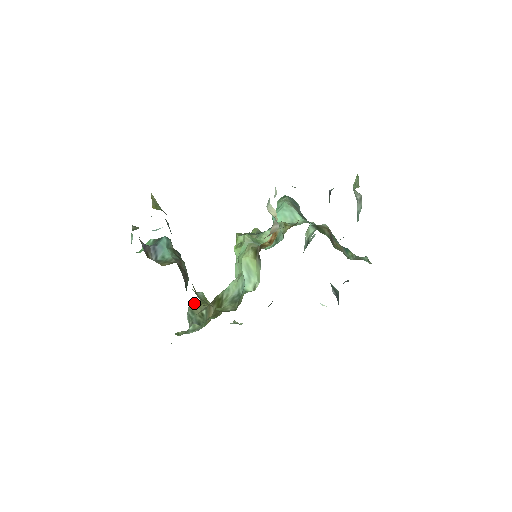
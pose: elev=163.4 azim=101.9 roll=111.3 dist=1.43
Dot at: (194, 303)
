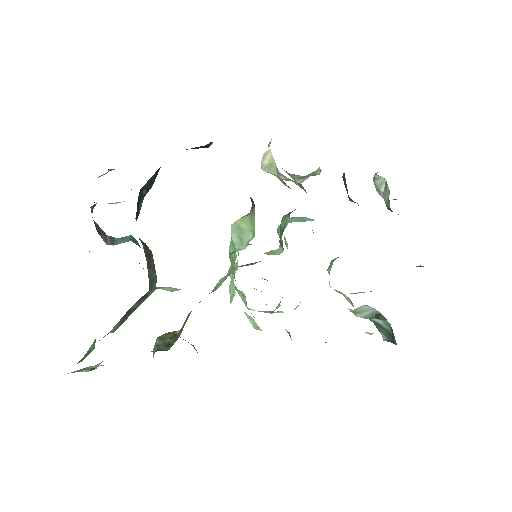
Dot at: (166, 333)
